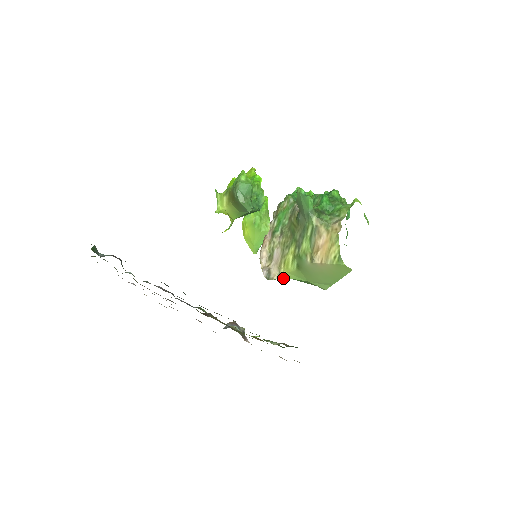
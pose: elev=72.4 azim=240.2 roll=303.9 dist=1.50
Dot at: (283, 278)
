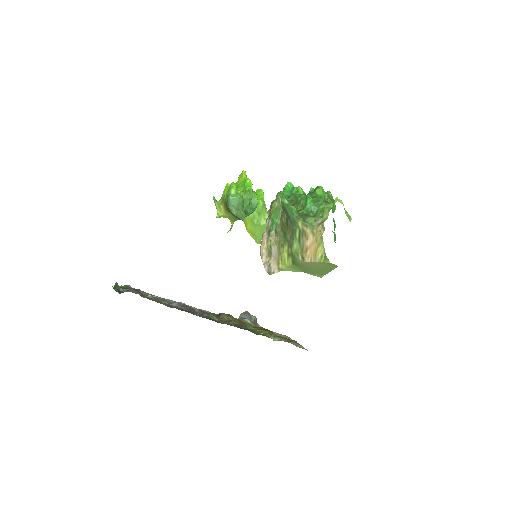
Dot at: occluded
